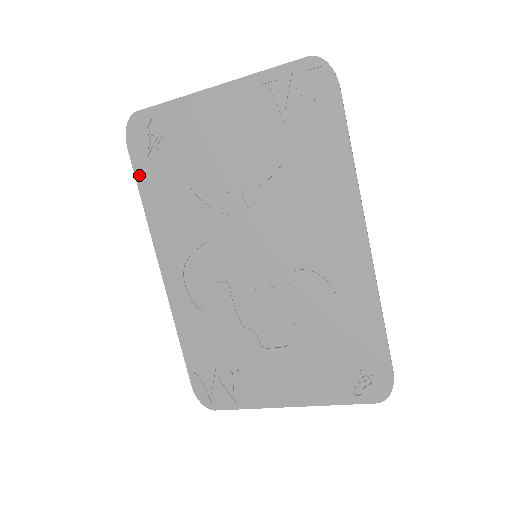
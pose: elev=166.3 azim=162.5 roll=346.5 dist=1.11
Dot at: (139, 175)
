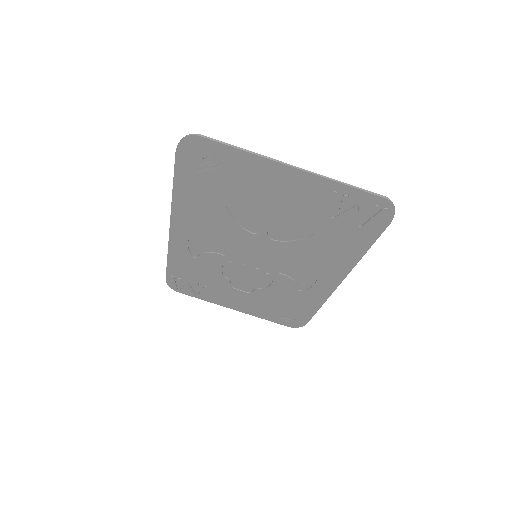
Dot at: (179, 174)
